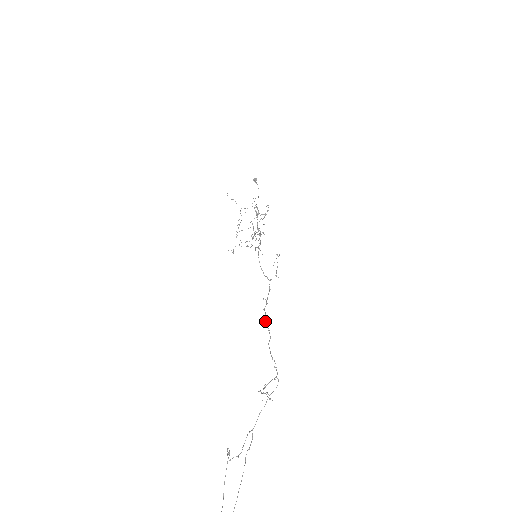
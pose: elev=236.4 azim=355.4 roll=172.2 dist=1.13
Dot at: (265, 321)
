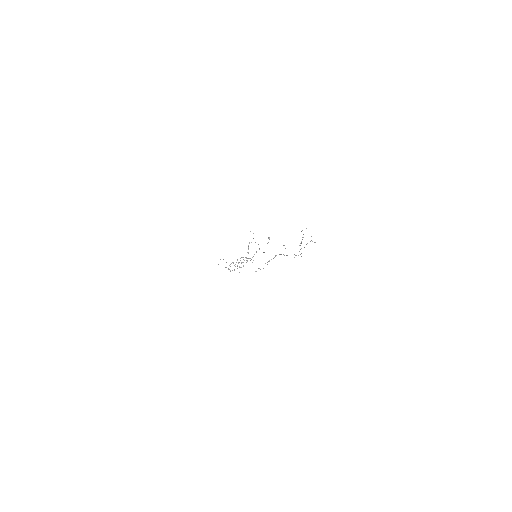
Dot at: (281, 254)
